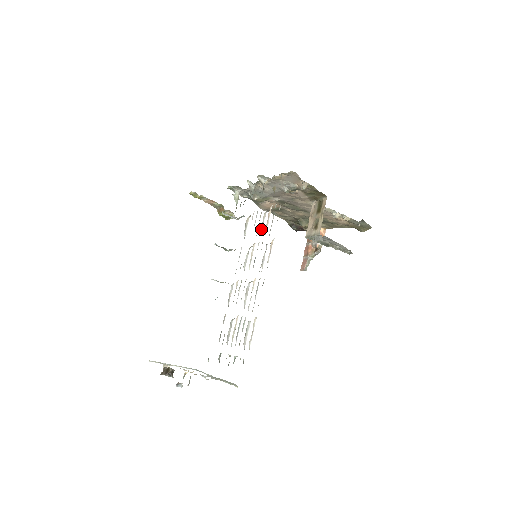
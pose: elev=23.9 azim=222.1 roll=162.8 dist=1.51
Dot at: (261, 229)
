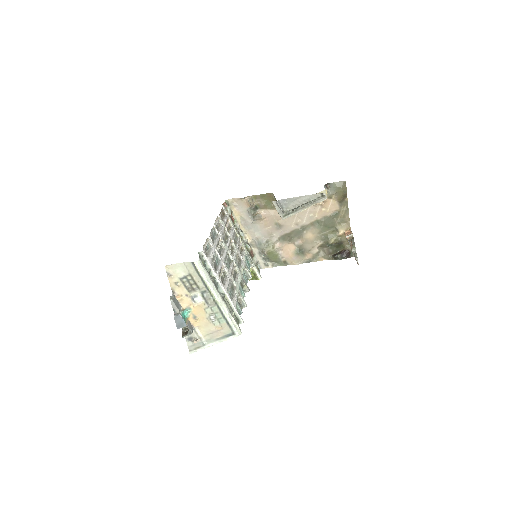
Dot at: (230, 232)
